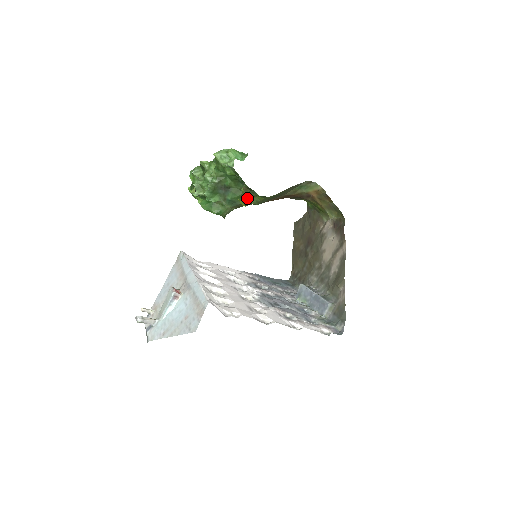
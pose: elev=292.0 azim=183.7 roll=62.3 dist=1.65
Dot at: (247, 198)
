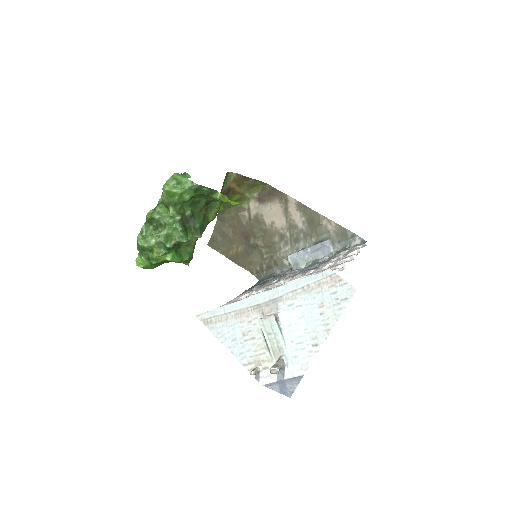
Dot at: (206, 217)
